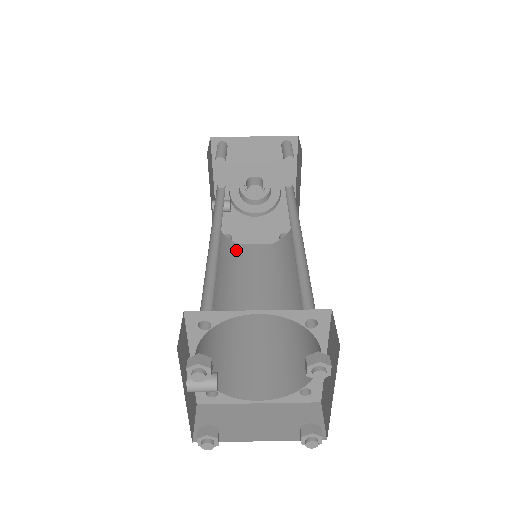
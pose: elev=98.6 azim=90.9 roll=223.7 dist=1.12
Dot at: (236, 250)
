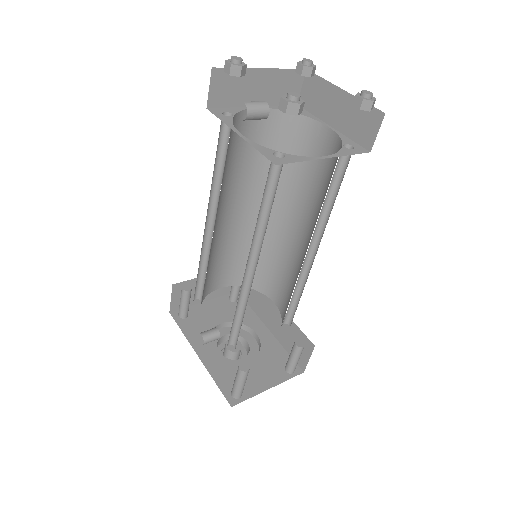
Dot at: occluded
